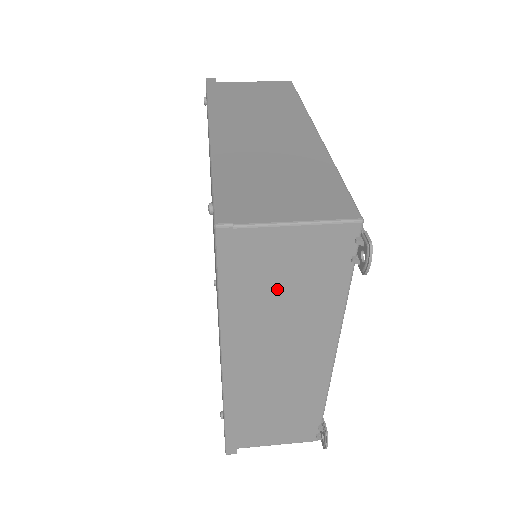
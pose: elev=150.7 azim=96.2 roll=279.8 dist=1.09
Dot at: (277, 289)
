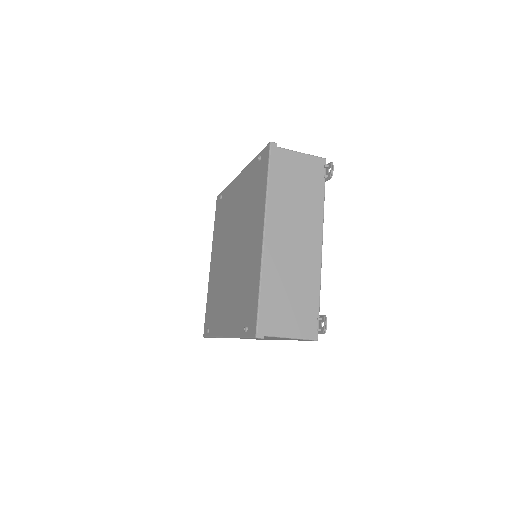
Dot at: (293, 186)
